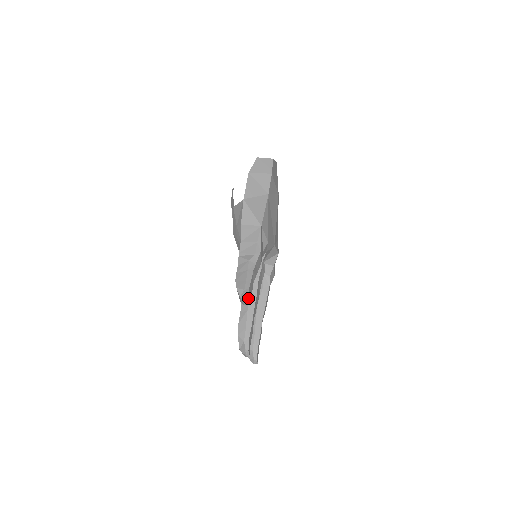
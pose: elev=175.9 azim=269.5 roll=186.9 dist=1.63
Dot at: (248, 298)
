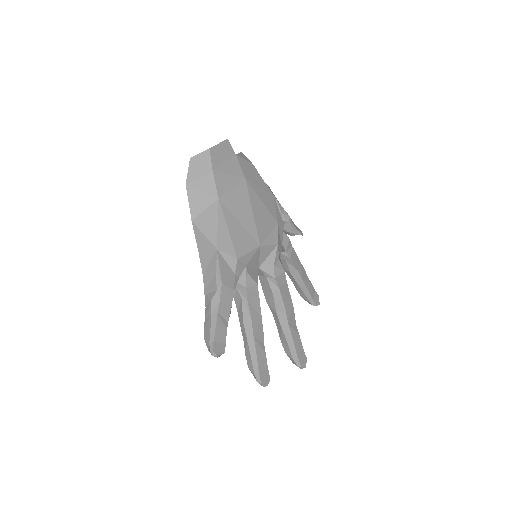
Dot at: (214, 353)
